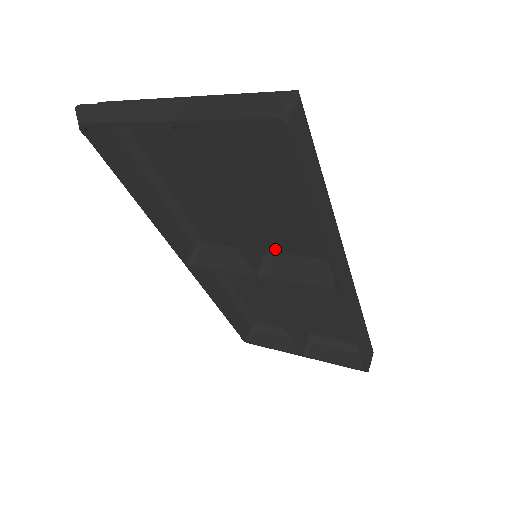
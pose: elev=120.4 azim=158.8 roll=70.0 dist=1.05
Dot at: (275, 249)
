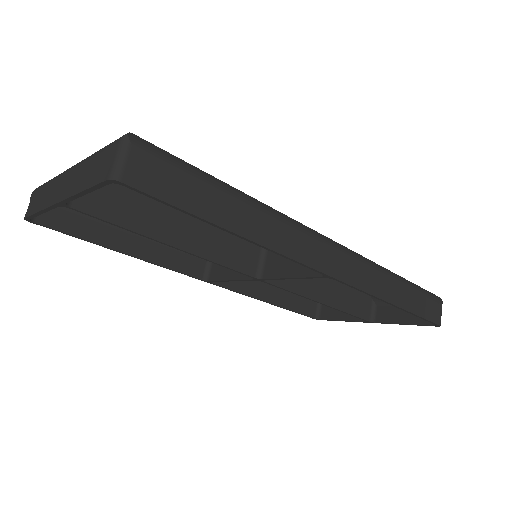
Dot at: occluded
